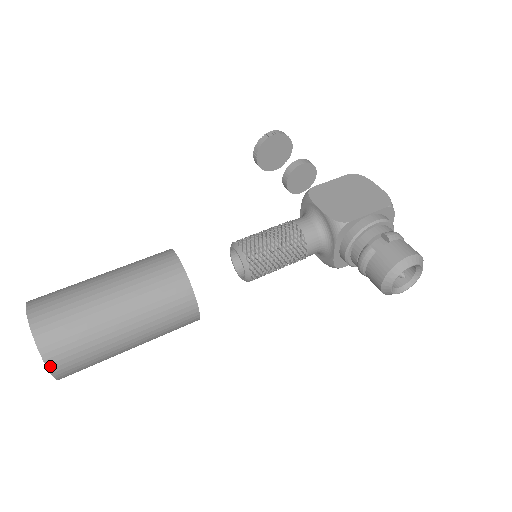
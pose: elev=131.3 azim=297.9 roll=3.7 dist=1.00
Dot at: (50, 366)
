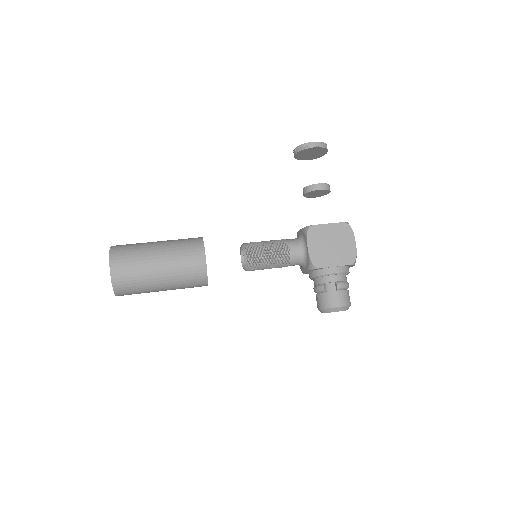
Dot at: (117, 295)
